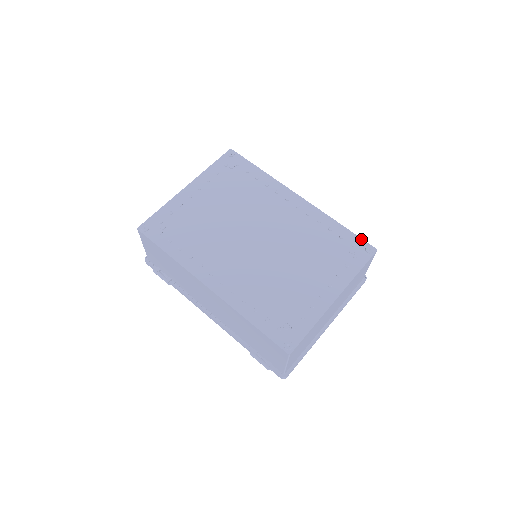
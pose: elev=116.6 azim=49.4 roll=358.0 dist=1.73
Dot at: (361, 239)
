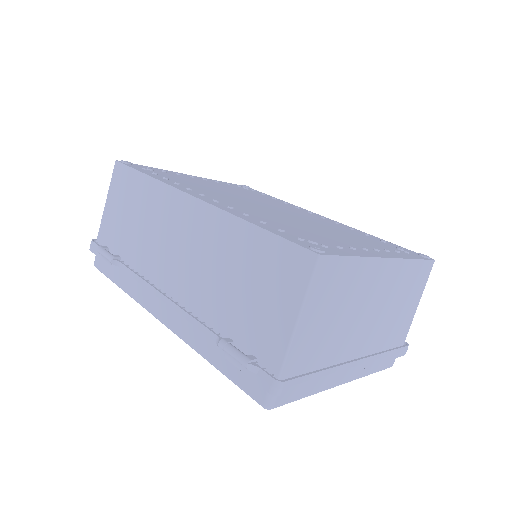
Dot at: (410, 250)
